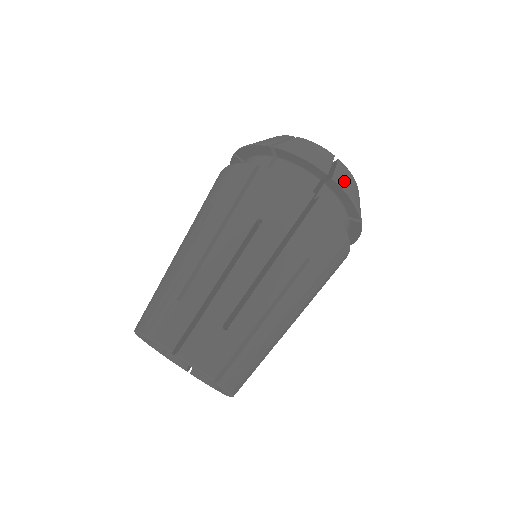
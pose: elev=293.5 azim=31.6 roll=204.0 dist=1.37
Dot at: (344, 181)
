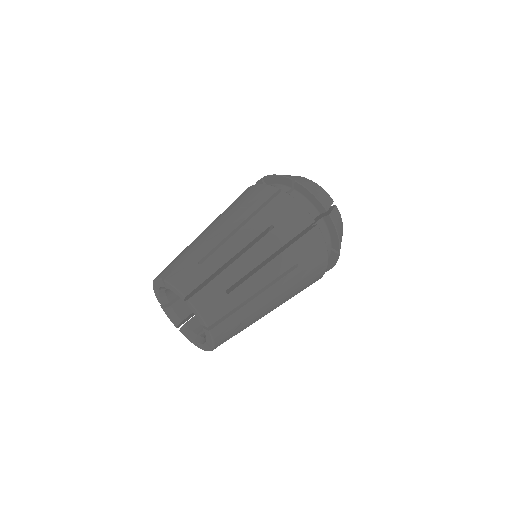
Dot at: (336, 220)
